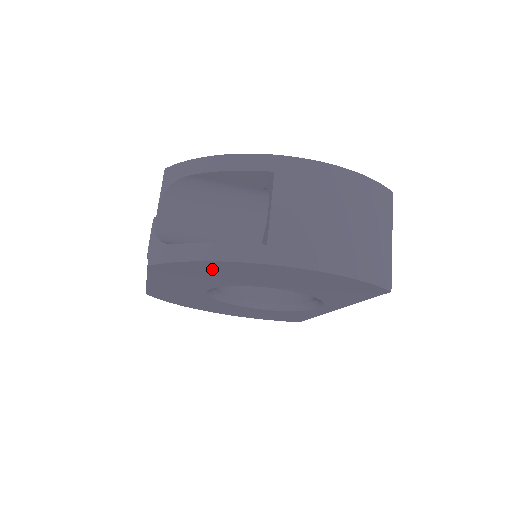
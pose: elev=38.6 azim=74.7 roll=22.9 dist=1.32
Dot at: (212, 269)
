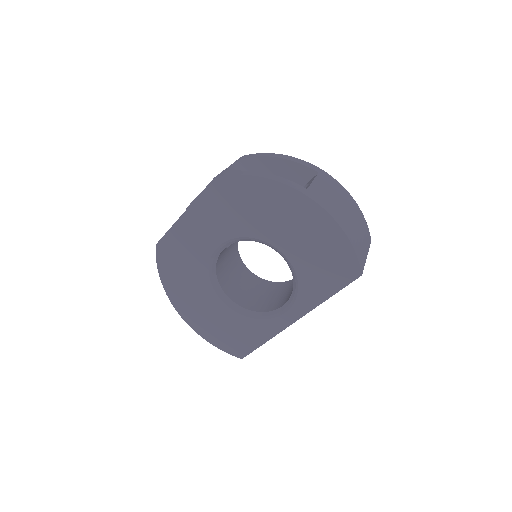
Dot at: (259, 196)
